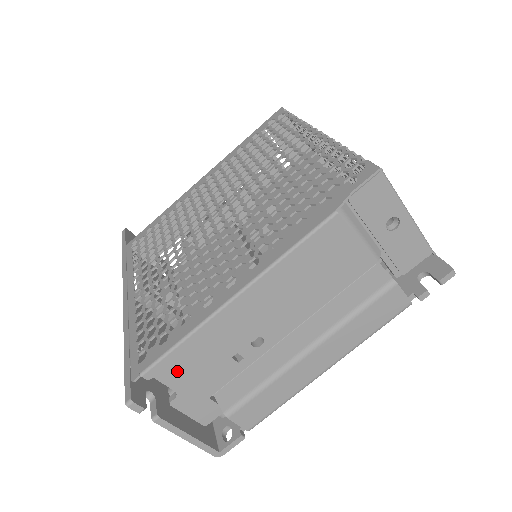
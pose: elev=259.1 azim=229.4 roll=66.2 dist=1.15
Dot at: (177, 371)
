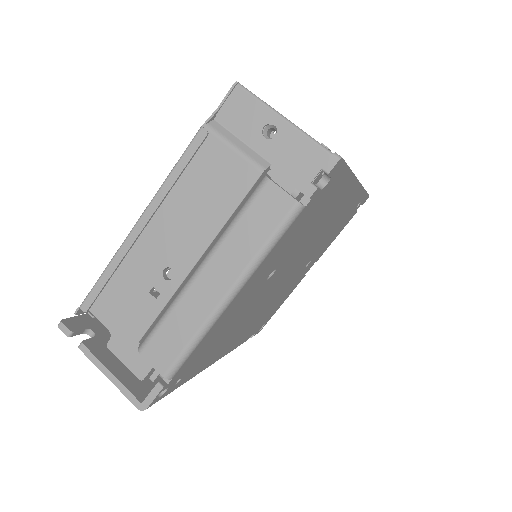
Dot at: (107, 306)
